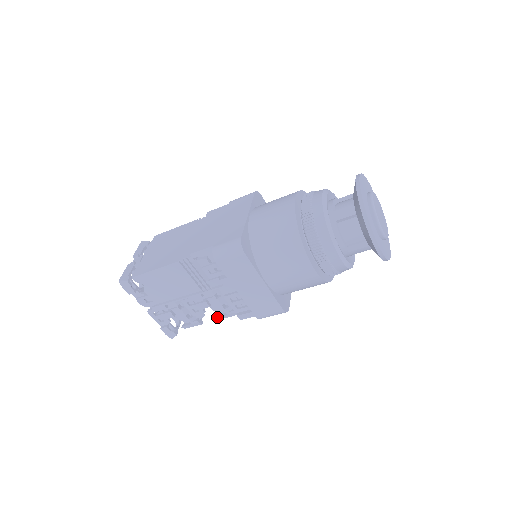
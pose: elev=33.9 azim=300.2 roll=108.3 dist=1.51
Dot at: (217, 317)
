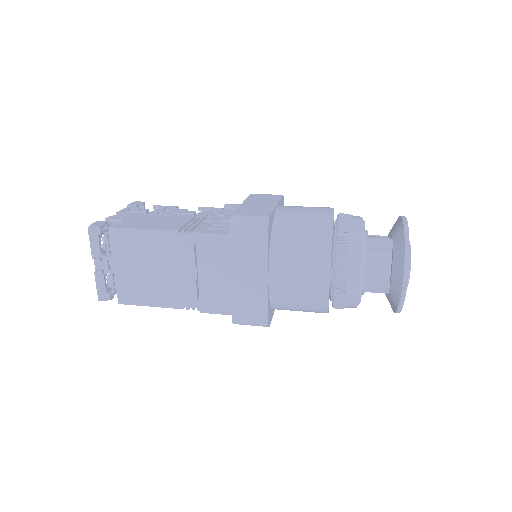
Dot at: occluded
